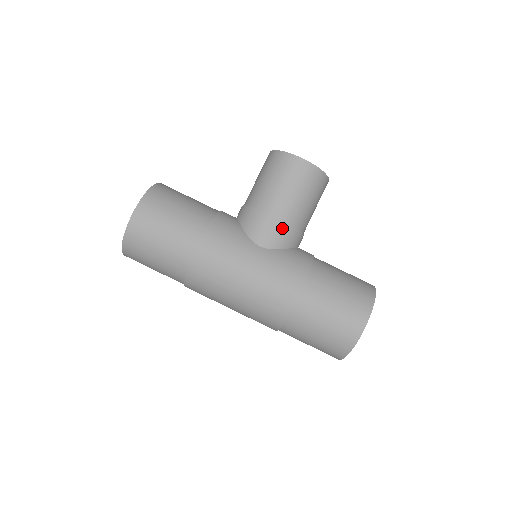
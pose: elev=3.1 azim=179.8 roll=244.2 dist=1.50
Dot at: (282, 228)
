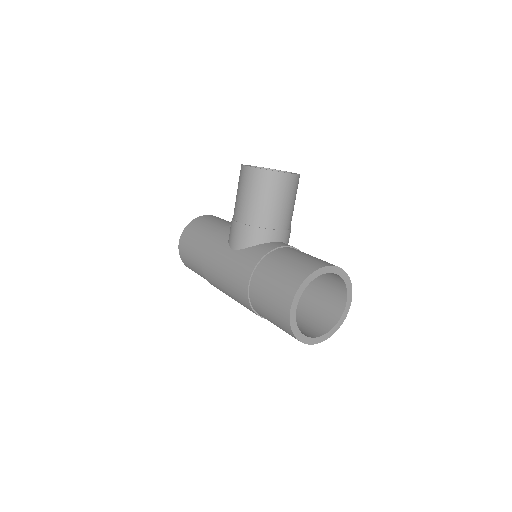
Dot at: (243, 230)
